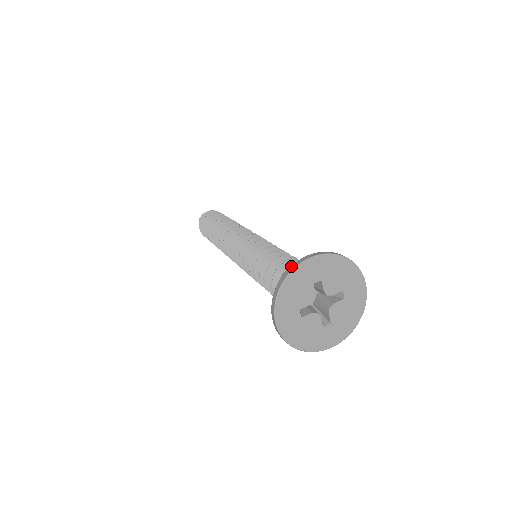
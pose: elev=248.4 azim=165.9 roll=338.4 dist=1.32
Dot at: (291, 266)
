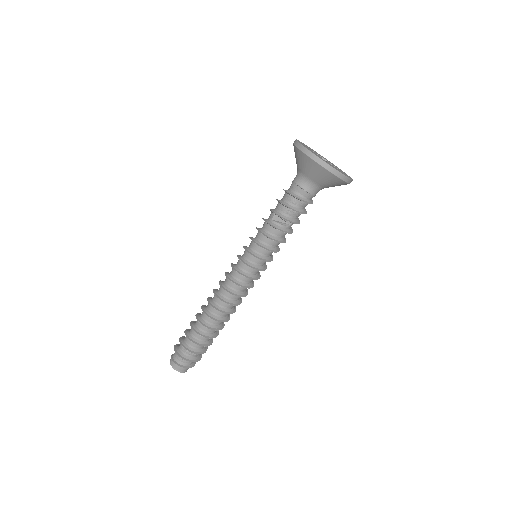
Dot at: (294, 144)
